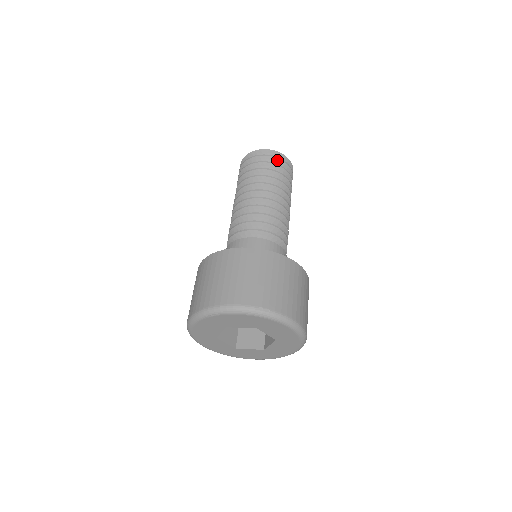
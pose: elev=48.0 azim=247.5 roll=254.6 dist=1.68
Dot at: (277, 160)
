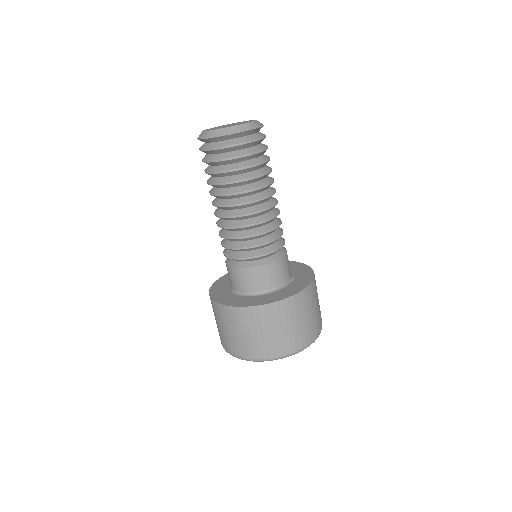
Dot at: (227, 149)
